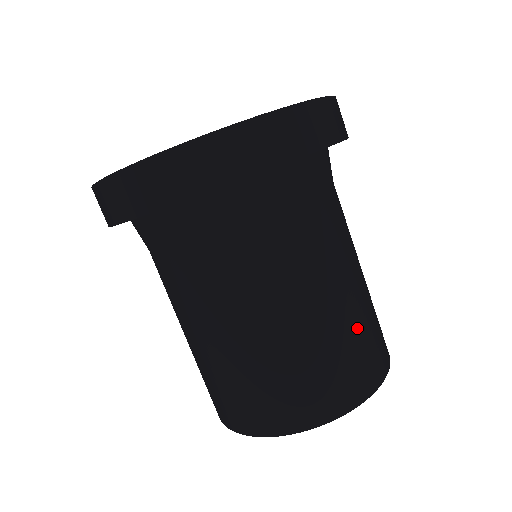
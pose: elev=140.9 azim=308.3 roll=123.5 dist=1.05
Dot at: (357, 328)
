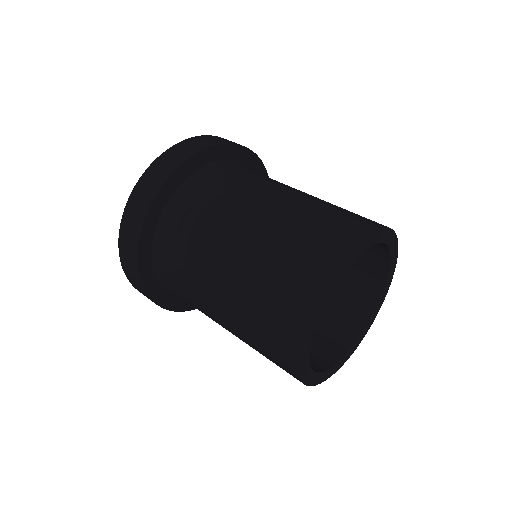
Dot at: (331, 206)
